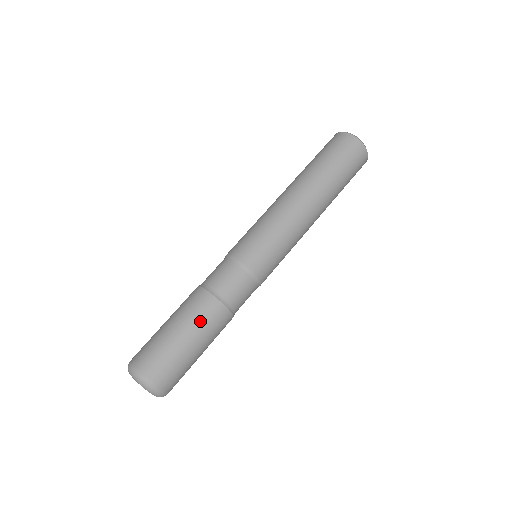
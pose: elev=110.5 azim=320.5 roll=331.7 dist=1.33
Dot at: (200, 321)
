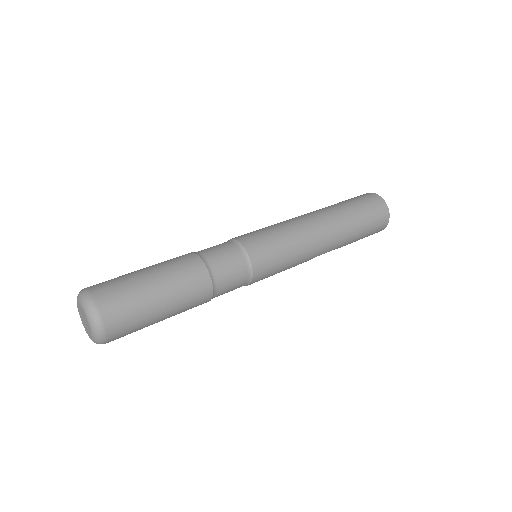
Dot at: (166, 261)
